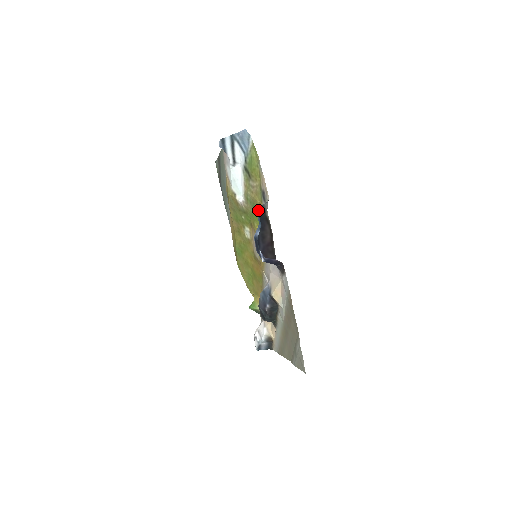
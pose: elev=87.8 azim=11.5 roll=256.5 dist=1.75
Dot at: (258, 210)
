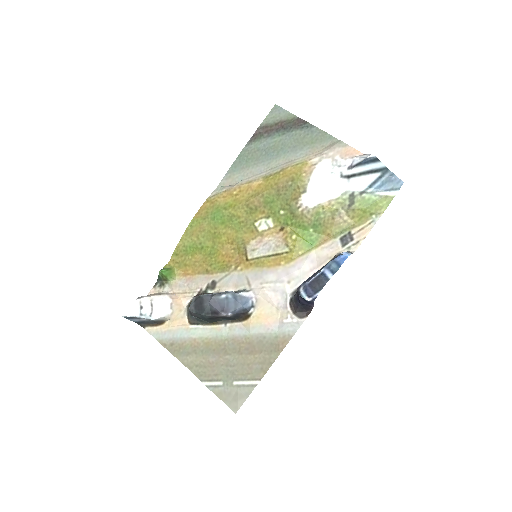
Dot at: (346, 255)
